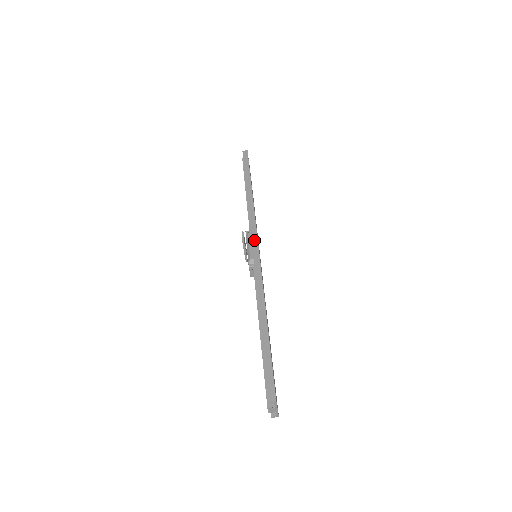
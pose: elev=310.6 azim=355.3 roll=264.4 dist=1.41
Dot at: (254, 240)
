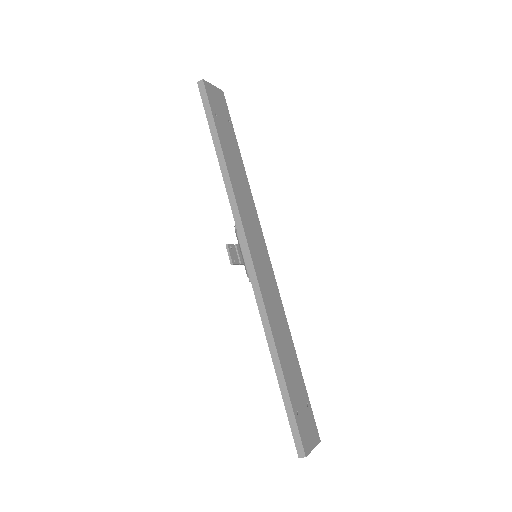
Dot at: (244, 247)
